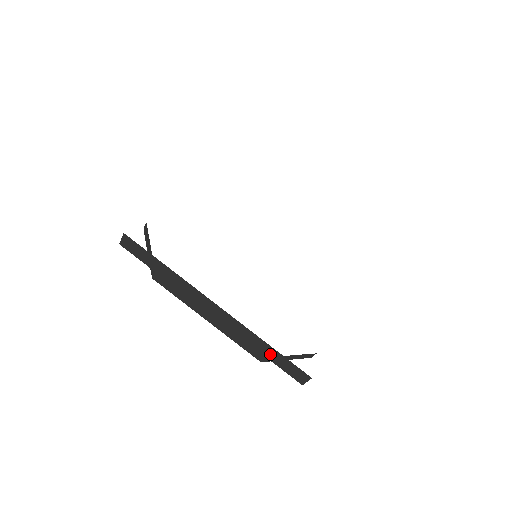
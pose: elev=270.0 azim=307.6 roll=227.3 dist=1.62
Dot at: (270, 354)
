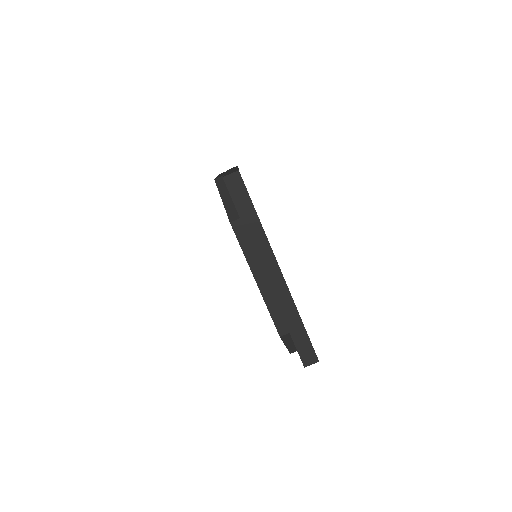
Dot at: (296, 330)
